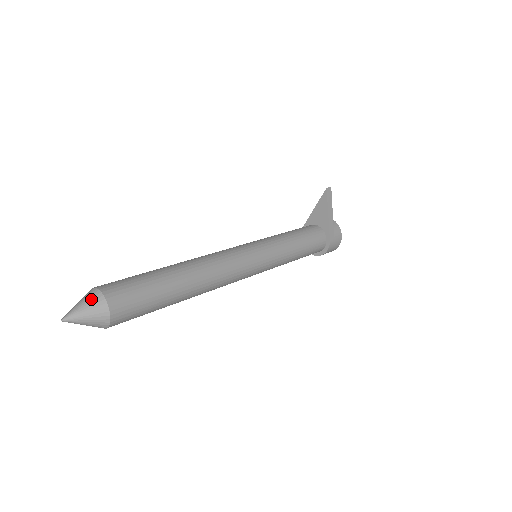
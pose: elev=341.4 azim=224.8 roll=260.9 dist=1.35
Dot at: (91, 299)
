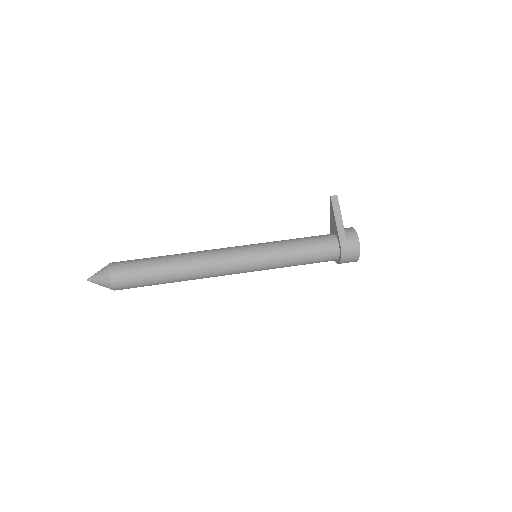
Dot at: (104, 267)
